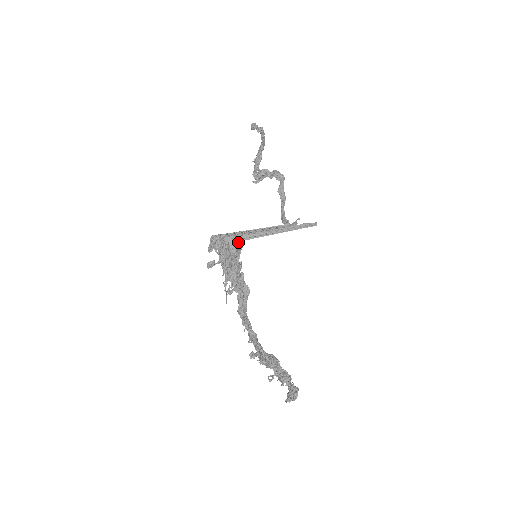
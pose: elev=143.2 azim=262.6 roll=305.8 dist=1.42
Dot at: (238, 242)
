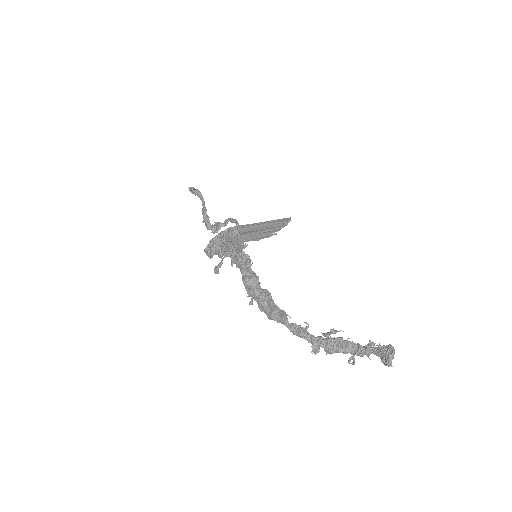
Dot at: (235, 234)
